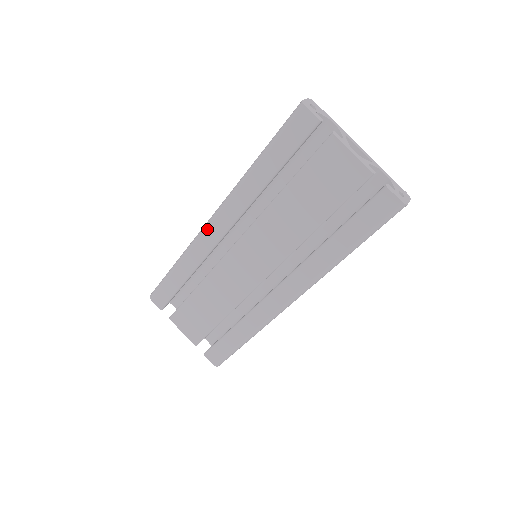
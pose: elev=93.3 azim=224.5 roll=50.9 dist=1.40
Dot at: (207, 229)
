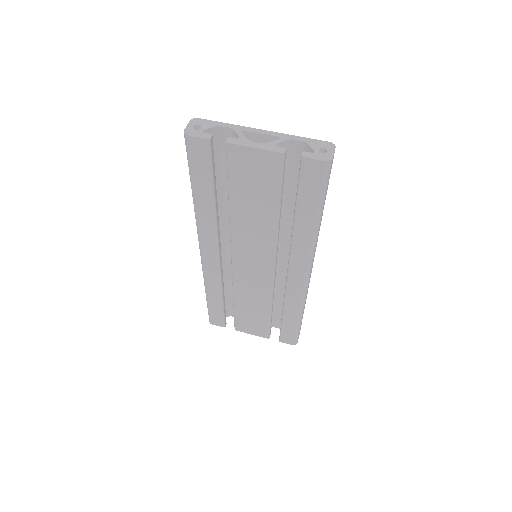
Dot at: (204, 260)
